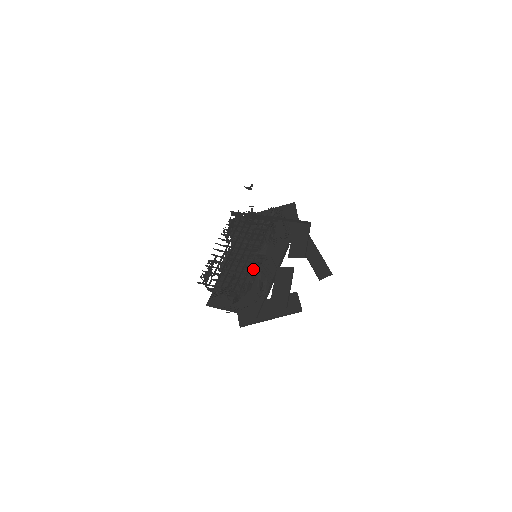
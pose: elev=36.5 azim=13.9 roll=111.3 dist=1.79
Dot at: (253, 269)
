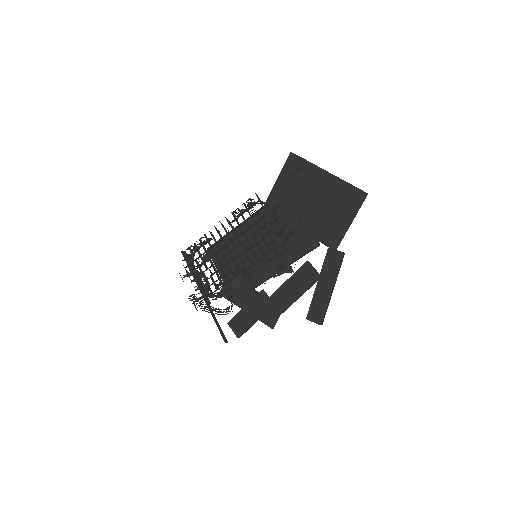
Dot at: (264, 247)
